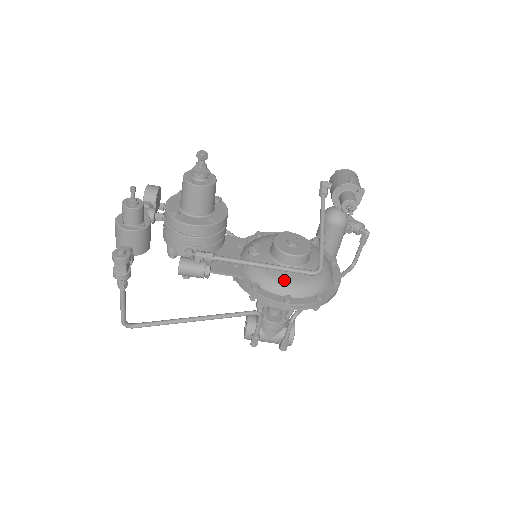
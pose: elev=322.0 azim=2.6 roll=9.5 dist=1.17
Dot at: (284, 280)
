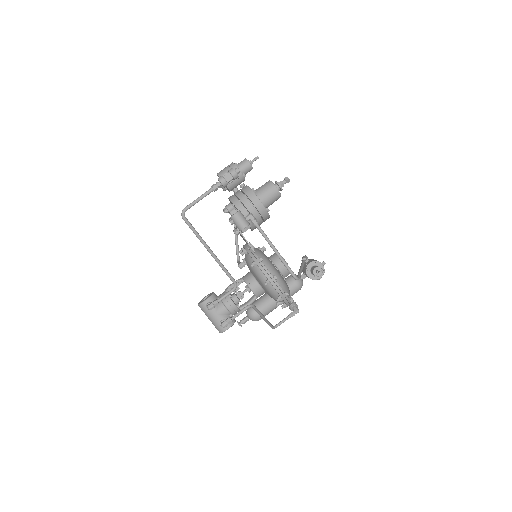
Dot at: (276, 269)
